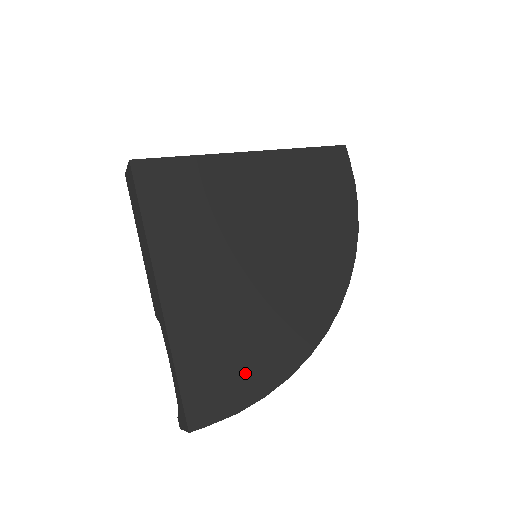
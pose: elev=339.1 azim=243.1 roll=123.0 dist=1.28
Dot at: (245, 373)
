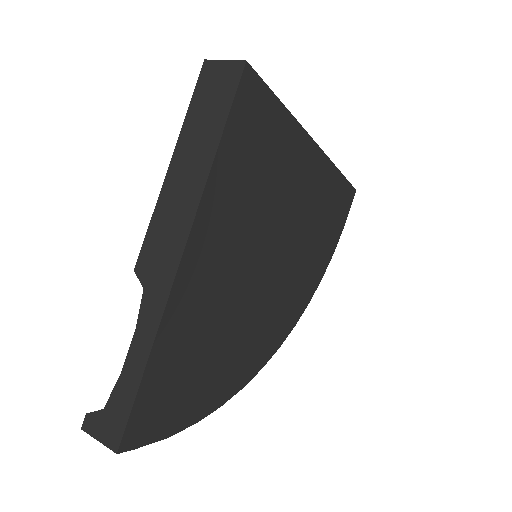
Dot at: (196, 391)
